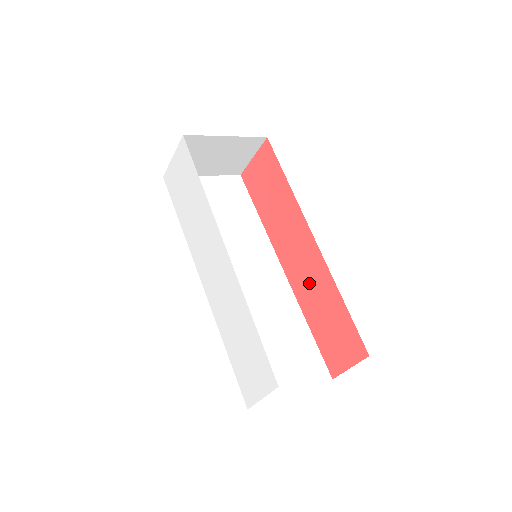
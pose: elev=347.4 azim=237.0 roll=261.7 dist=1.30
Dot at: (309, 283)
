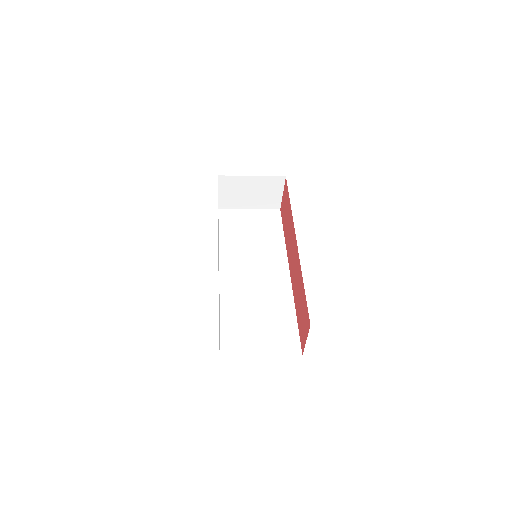
Dot at: (296, 279)
